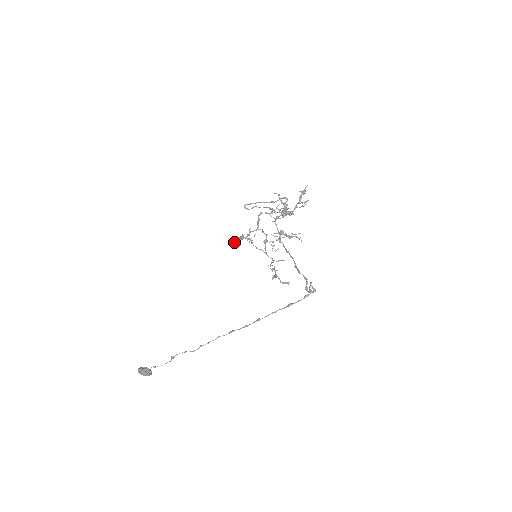
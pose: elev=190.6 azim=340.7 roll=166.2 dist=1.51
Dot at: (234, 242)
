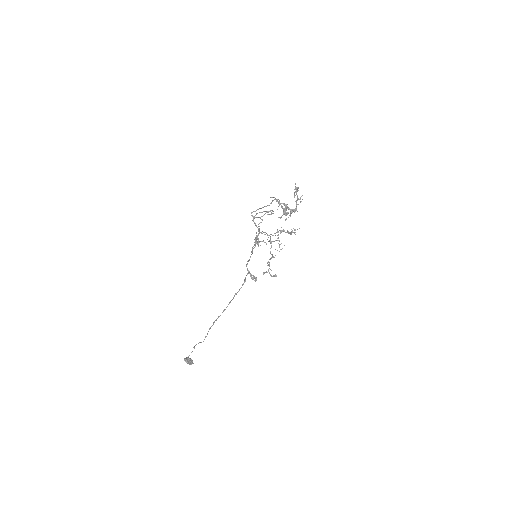
Dot at: (254, 247)
